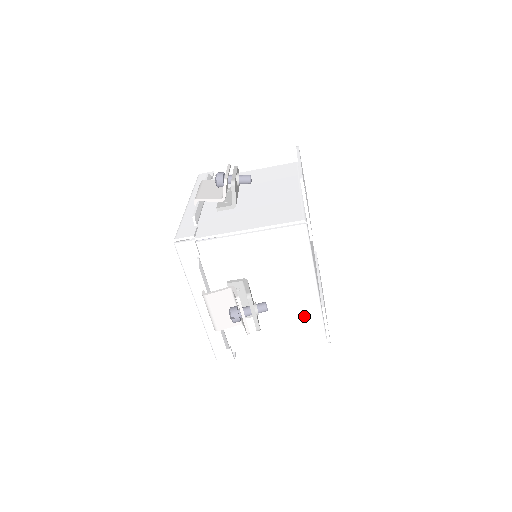
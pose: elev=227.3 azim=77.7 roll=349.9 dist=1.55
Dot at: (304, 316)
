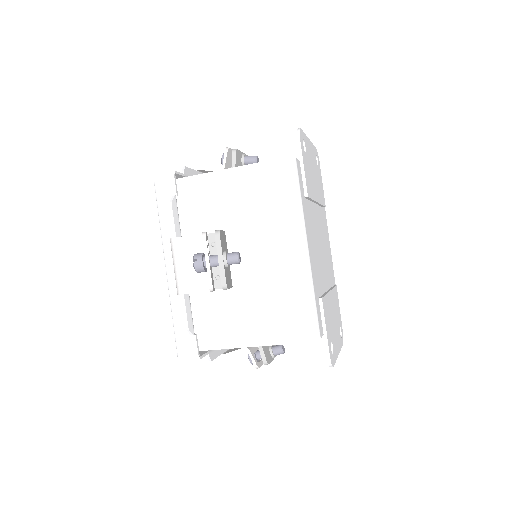
Dot at: (290, 294)
